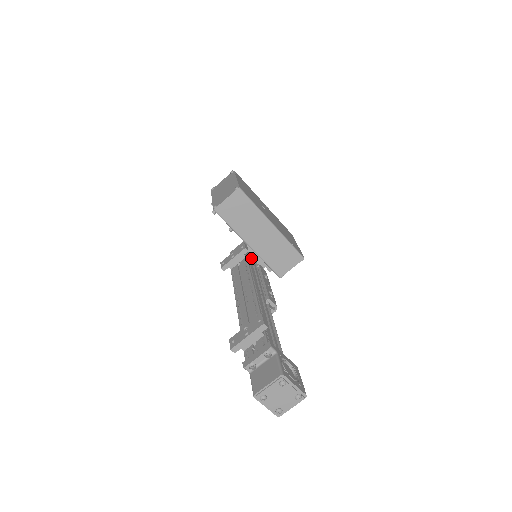
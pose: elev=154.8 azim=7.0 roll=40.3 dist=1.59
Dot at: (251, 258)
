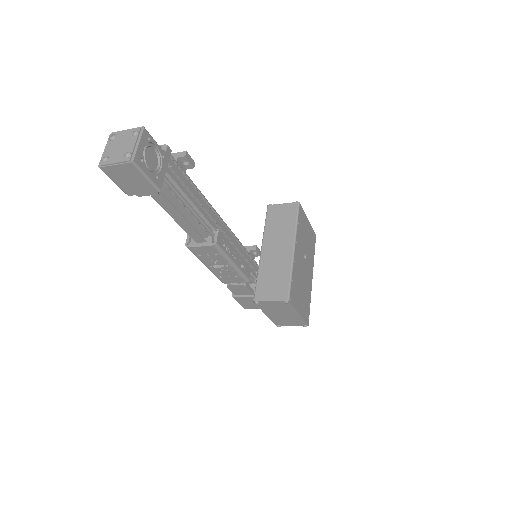
Dot at: (253, 272)
